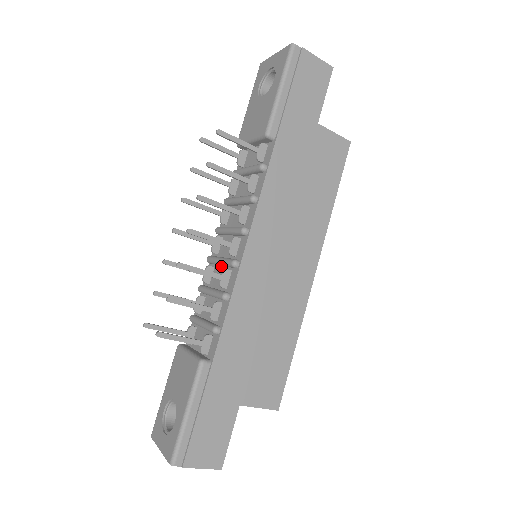
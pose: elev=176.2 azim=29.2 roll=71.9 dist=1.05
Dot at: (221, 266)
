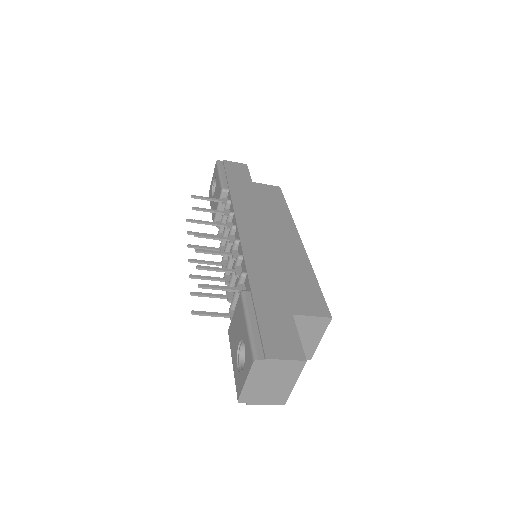
Dot at: (233, 265)
